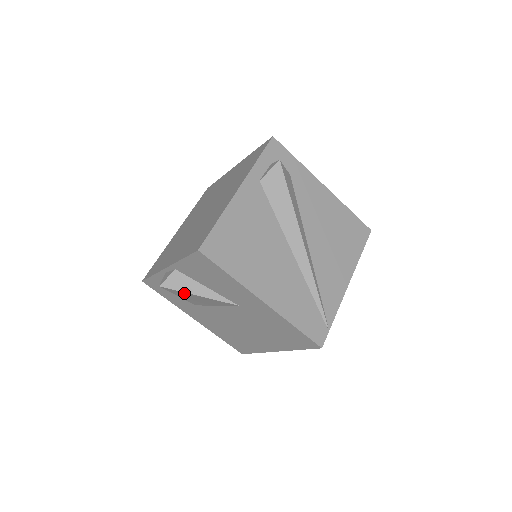
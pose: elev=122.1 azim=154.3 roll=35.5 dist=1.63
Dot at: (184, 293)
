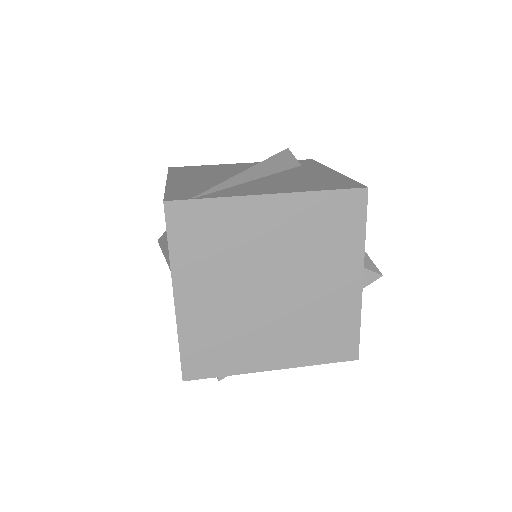
Dot at: (163, 241)
